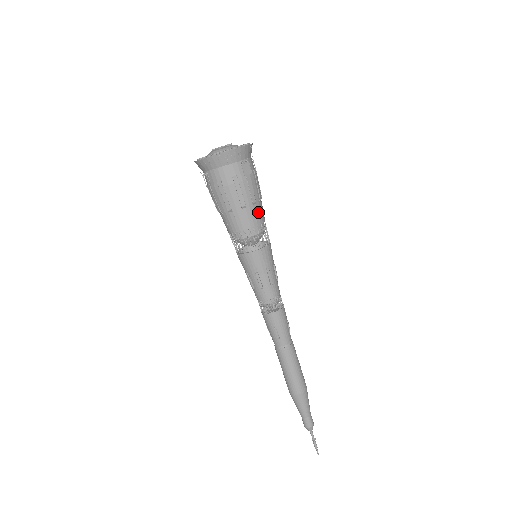
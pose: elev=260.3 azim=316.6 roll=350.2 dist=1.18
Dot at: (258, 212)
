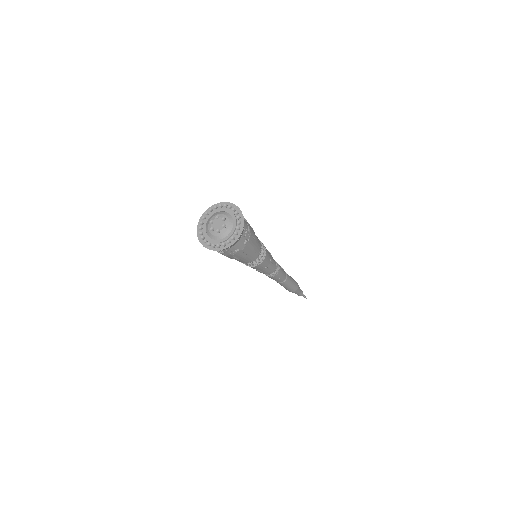
Dot at: (243, 260)
